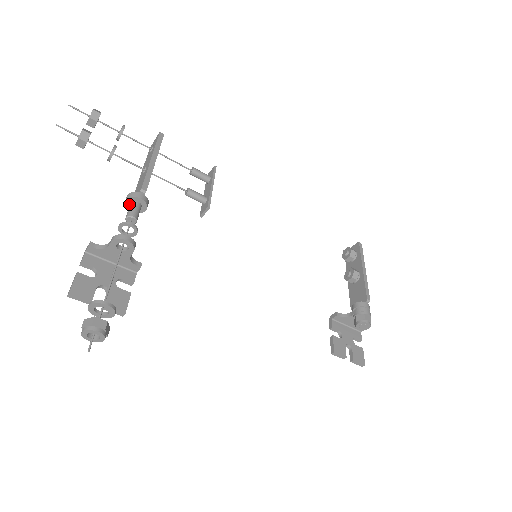
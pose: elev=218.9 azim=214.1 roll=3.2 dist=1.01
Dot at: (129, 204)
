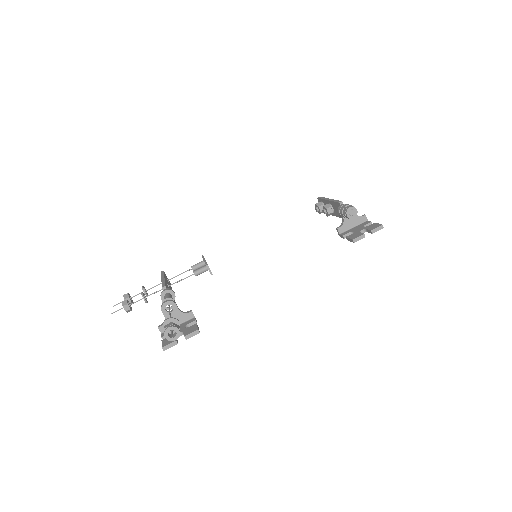
Dot at: occluded
